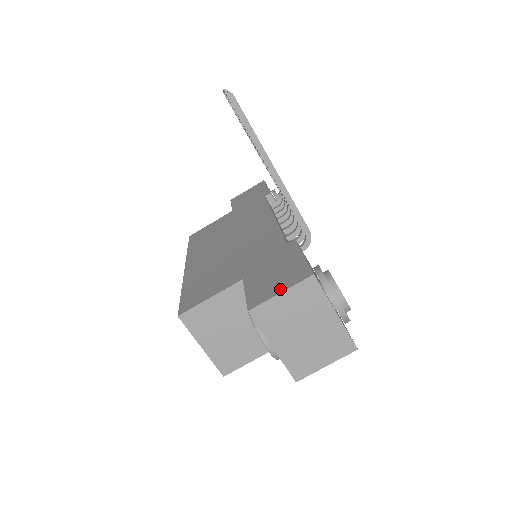
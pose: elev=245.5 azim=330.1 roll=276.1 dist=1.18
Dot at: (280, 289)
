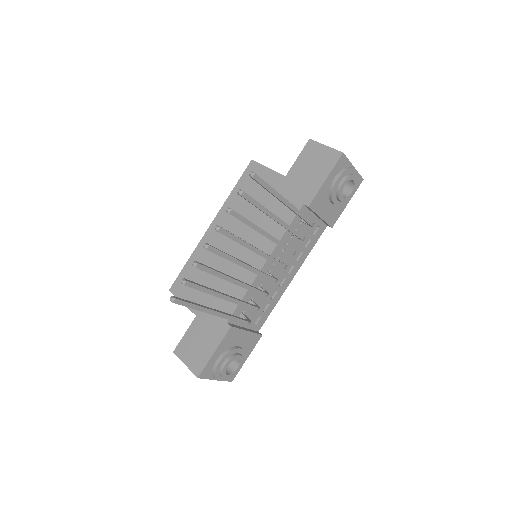
Dot at: (187, 362)
